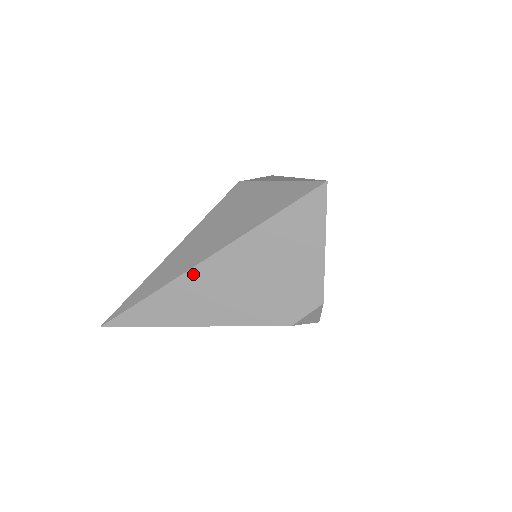
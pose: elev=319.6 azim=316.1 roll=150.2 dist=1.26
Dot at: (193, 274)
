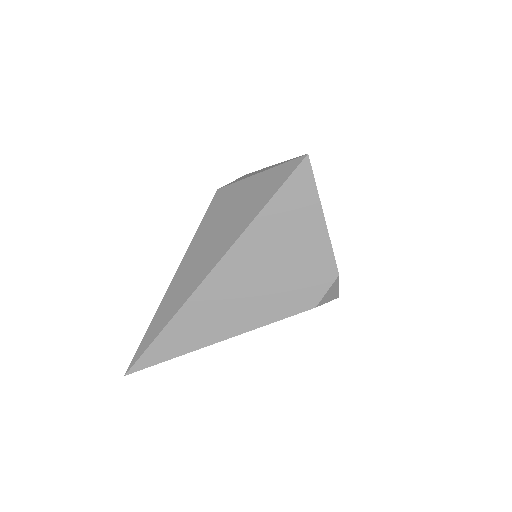
Dot at: (204, 288)
